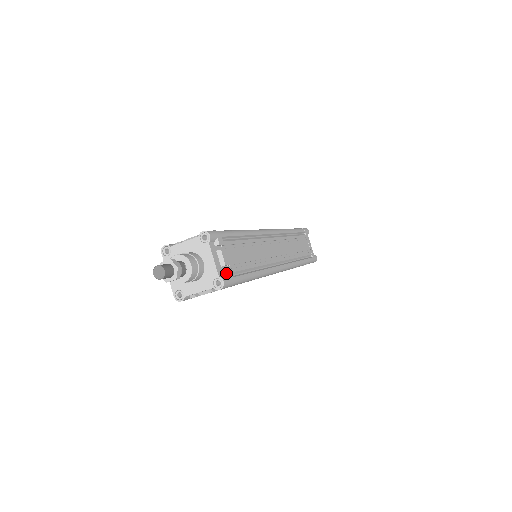
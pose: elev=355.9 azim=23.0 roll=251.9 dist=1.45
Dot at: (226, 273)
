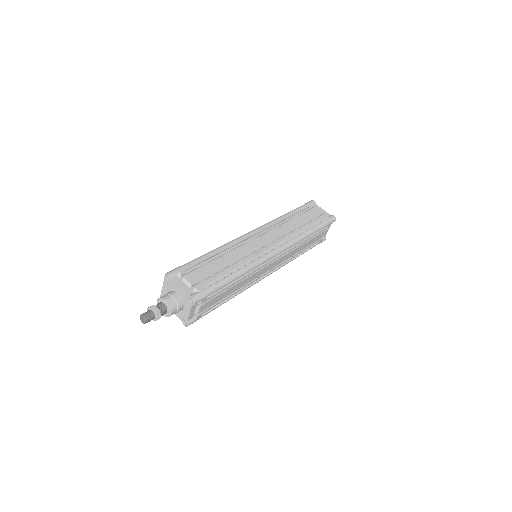
Dot at: (195, 318)
